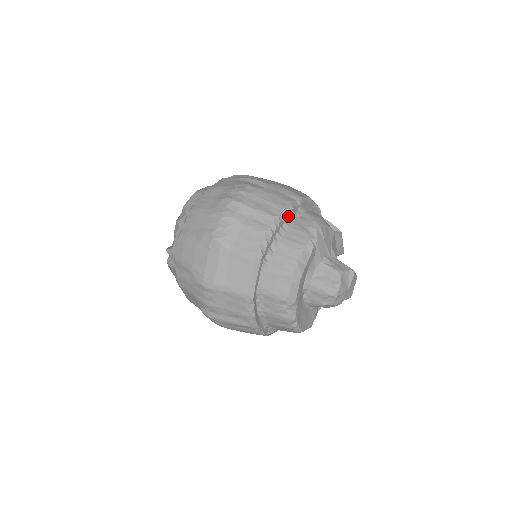
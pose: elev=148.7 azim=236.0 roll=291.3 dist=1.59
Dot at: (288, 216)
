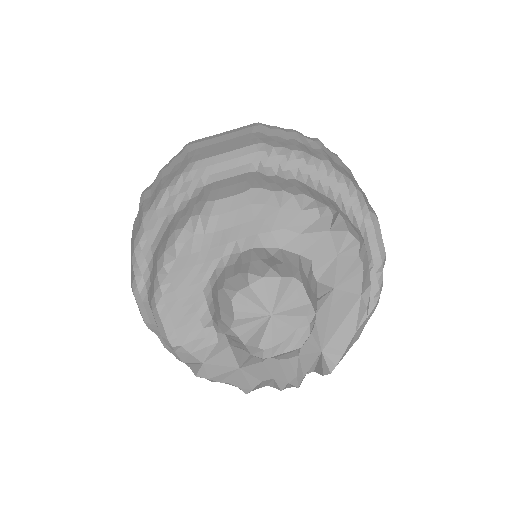
Dot at: (341, 193)
